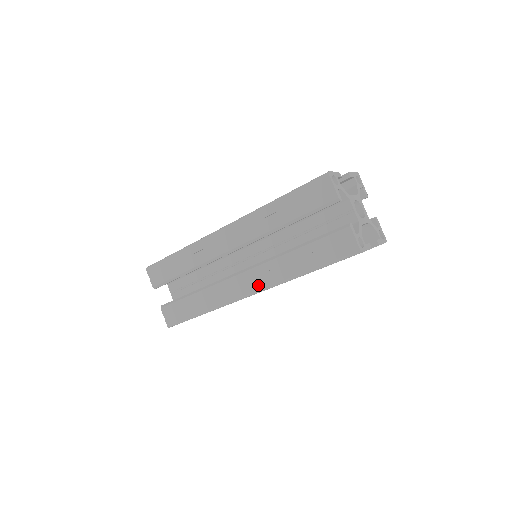
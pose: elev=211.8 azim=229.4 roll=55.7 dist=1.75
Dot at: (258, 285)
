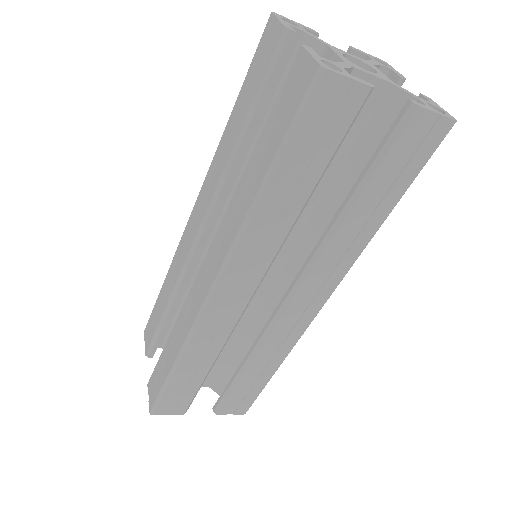
Dot at: (217, 263)
